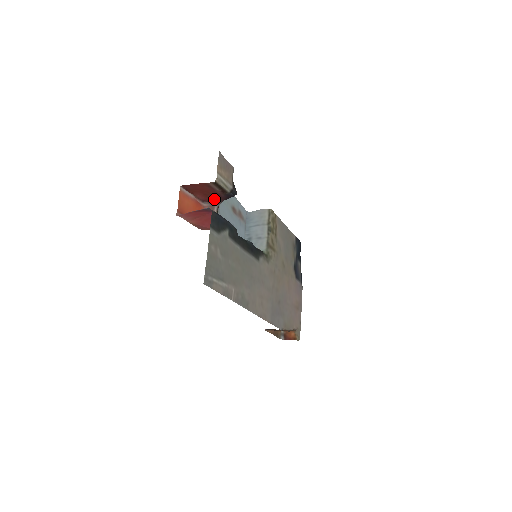
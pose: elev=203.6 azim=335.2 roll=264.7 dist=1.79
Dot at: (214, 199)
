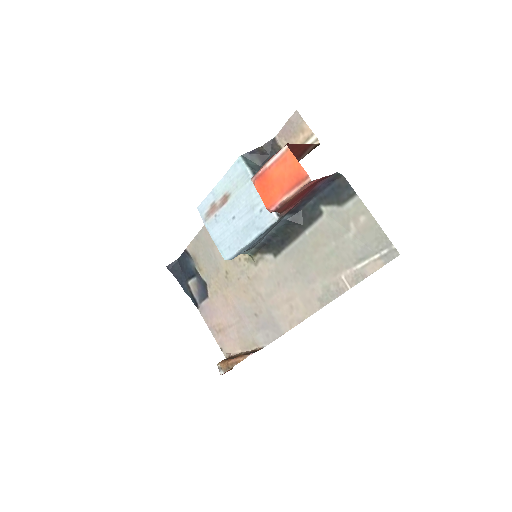
Dot at: occluded
